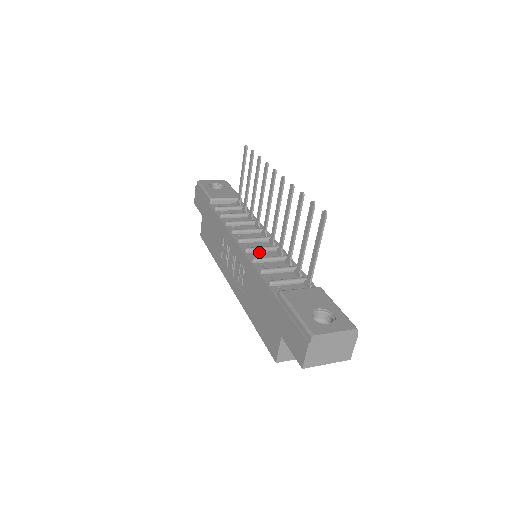
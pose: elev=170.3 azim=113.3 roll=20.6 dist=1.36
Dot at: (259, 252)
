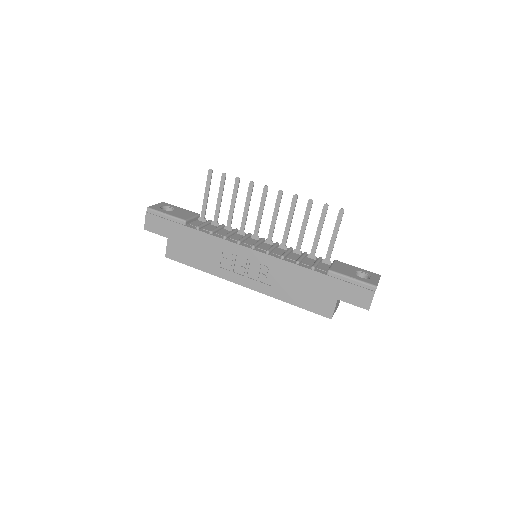
Dot at: (273, 251)
